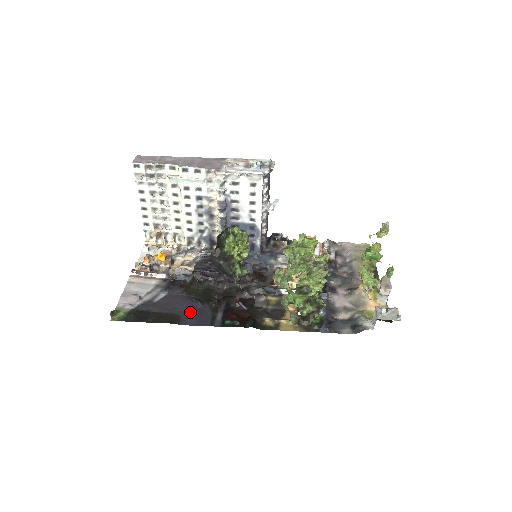
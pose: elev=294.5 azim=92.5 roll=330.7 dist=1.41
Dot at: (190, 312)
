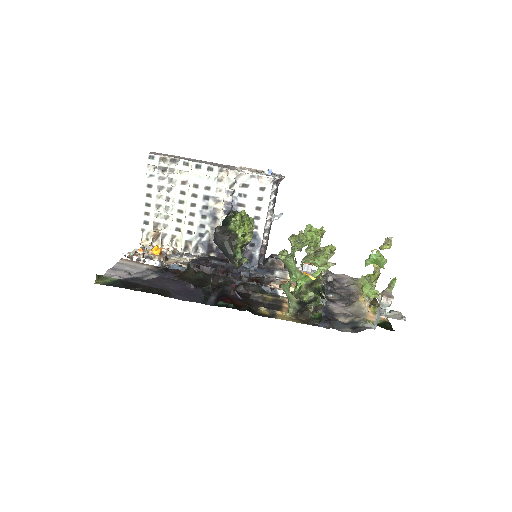
Dot at: (181, 291)
